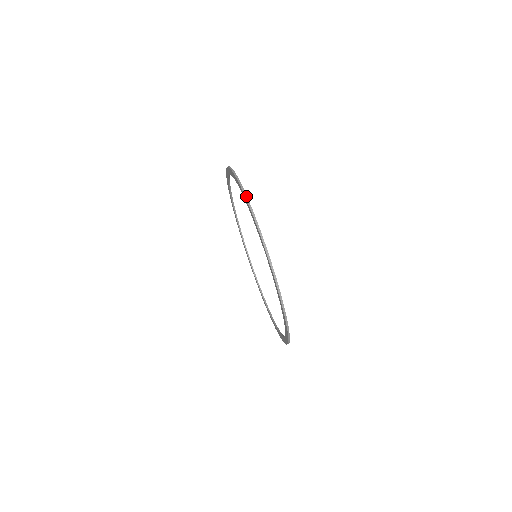
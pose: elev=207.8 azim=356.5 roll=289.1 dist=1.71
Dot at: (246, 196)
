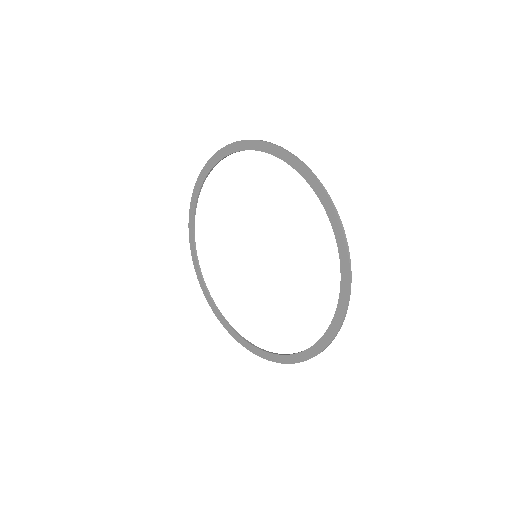
Dot at: (275, 144)
